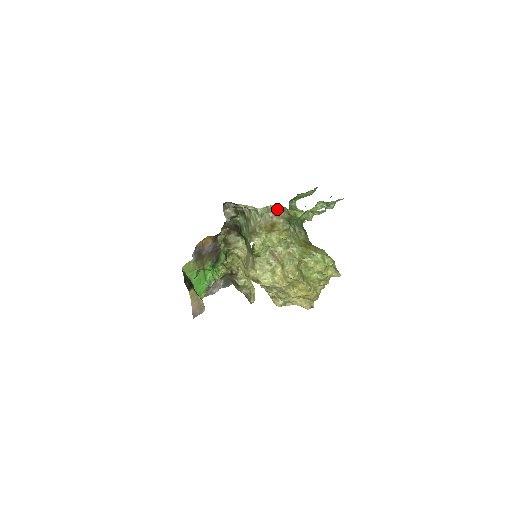
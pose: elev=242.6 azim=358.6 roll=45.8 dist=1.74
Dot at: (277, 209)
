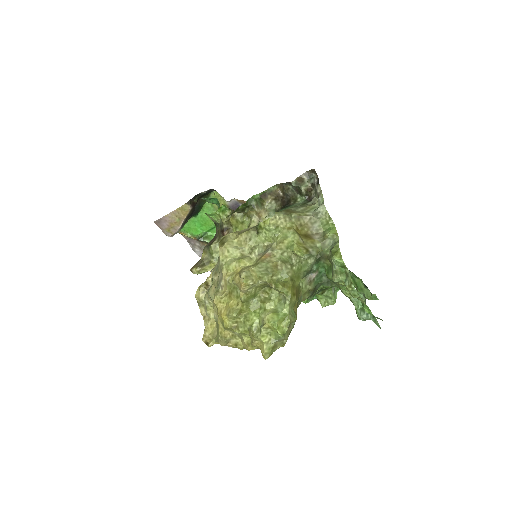
Dot at: (332, 232)
